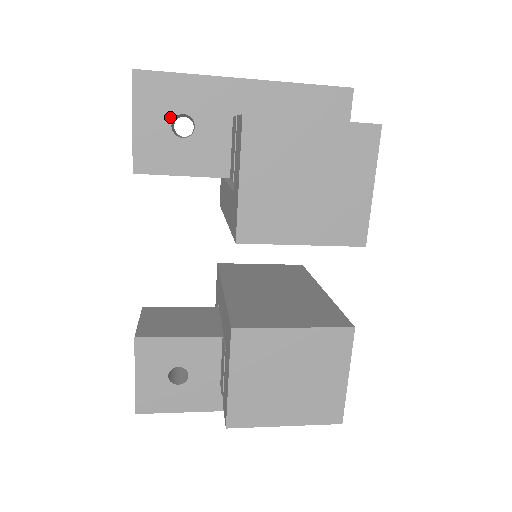
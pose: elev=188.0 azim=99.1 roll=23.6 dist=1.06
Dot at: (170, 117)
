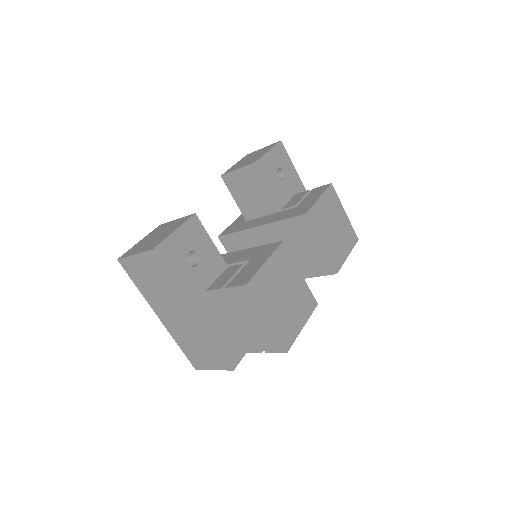
Dot at: (280, 166)
